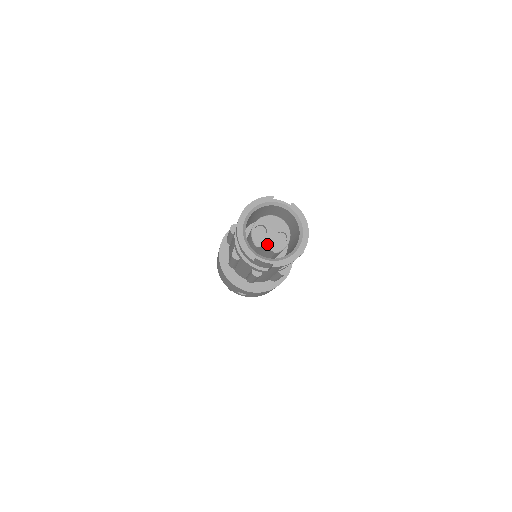
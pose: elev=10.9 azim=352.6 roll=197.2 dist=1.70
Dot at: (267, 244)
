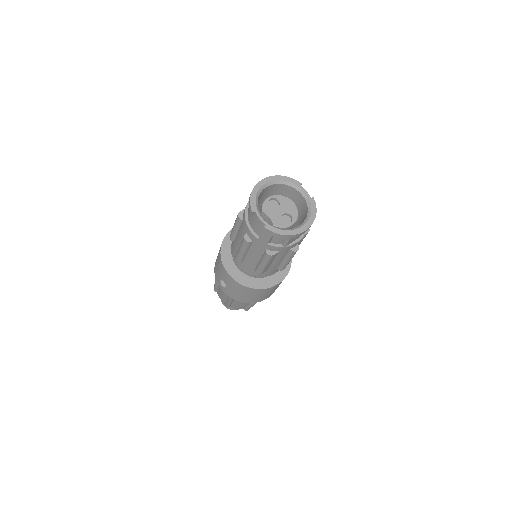
Dot at: (272, 215)
